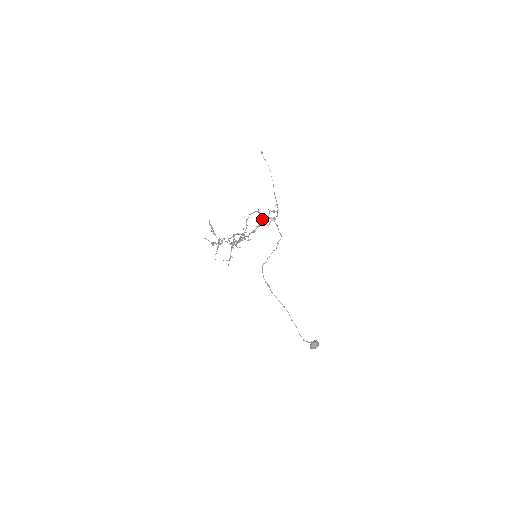
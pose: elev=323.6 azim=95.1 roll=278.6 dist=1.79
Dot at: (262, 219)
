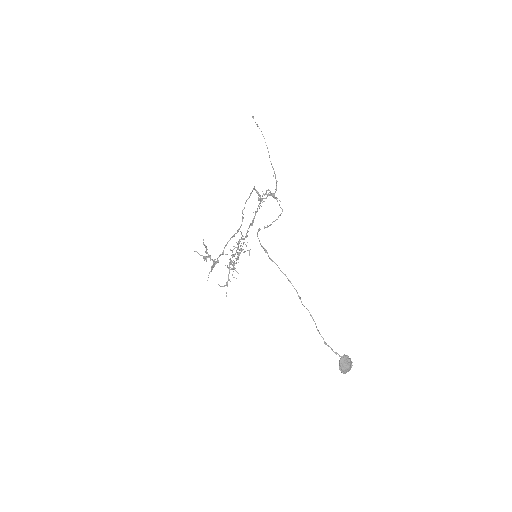
Dot at: (258, 195)
